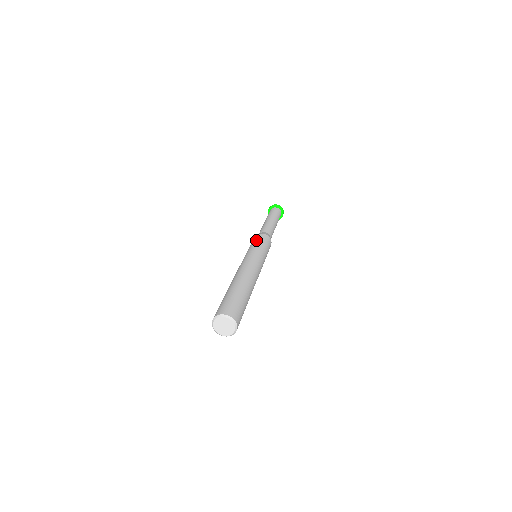
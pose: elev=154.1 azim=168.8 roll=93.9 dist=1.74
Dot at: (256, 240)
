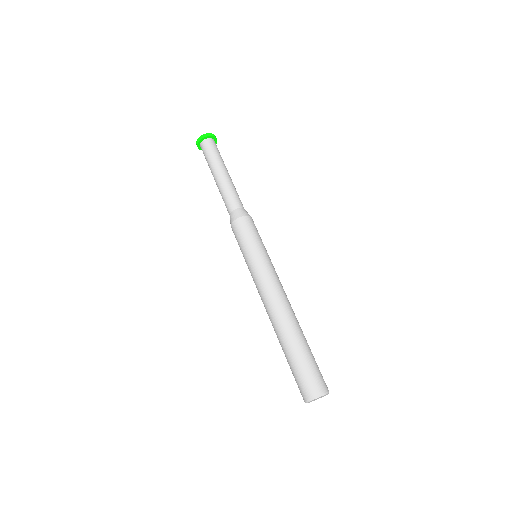
Dot at: (248, 235)
